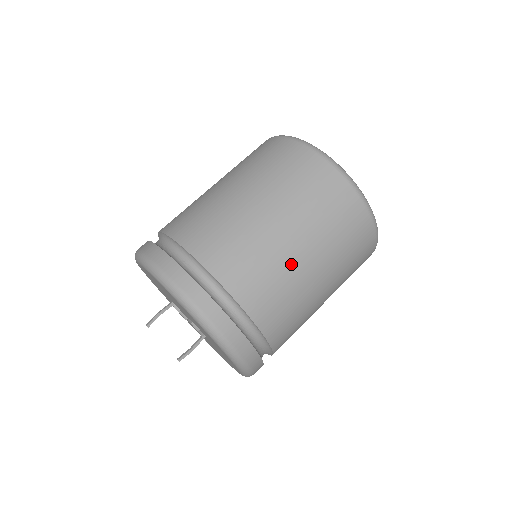
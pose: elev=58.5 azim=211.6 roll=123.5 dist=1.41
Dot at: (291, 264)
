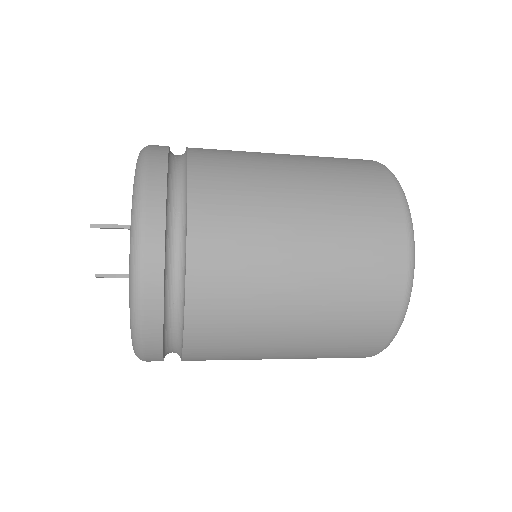
Dot at: (258, 359)
